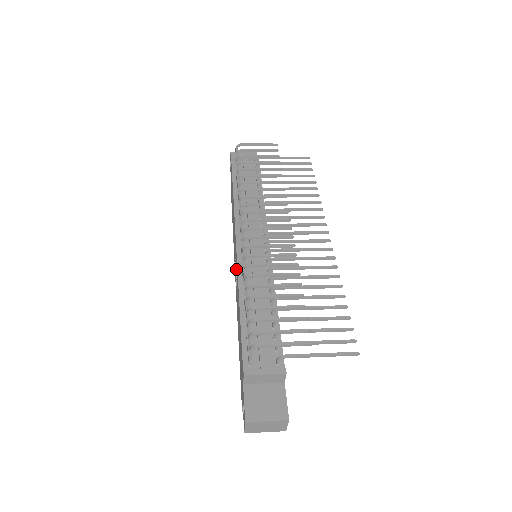
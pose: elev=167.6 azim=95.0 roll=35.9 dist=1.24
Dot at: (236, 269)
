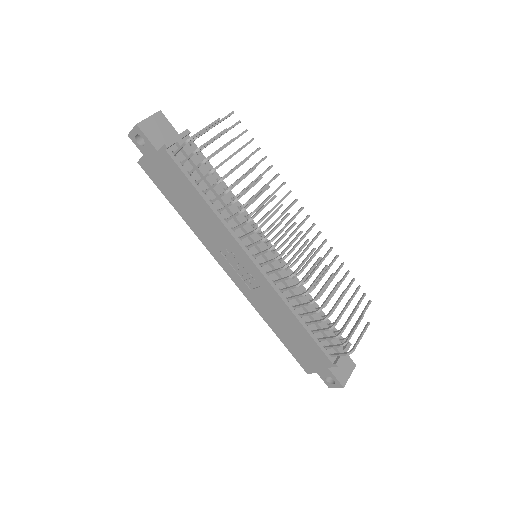
Dot at: (254, 281)
